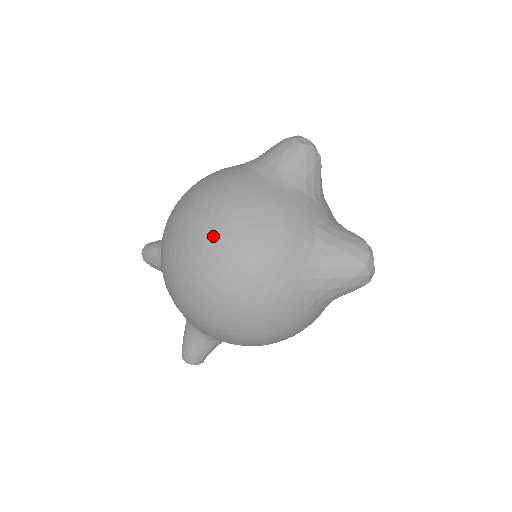
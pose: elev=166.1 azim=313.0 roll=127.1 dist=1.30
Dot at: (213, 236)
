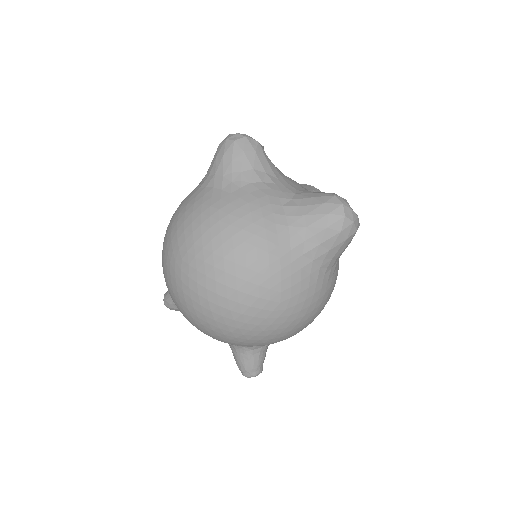
Dot at: (198, 264)
